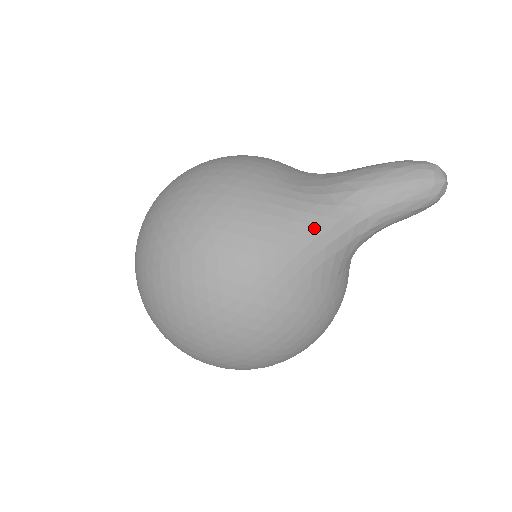
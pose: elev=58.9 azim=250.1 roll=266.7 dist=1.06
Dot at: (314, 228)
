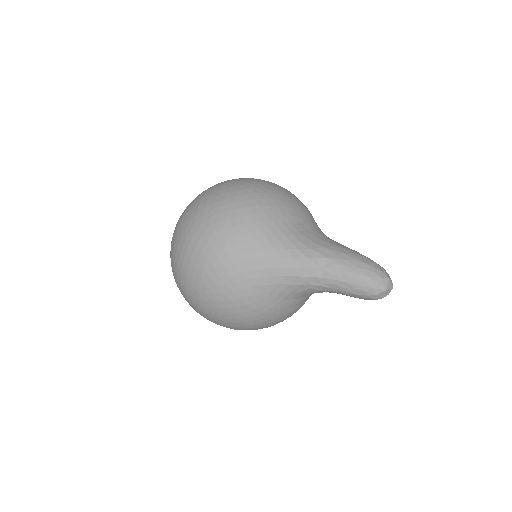
Dot at: (284, 261)
